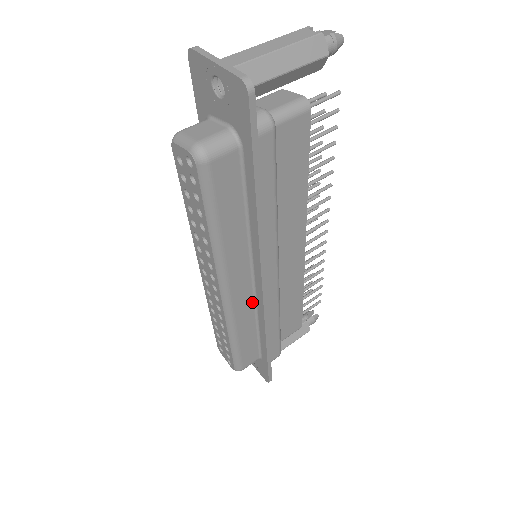
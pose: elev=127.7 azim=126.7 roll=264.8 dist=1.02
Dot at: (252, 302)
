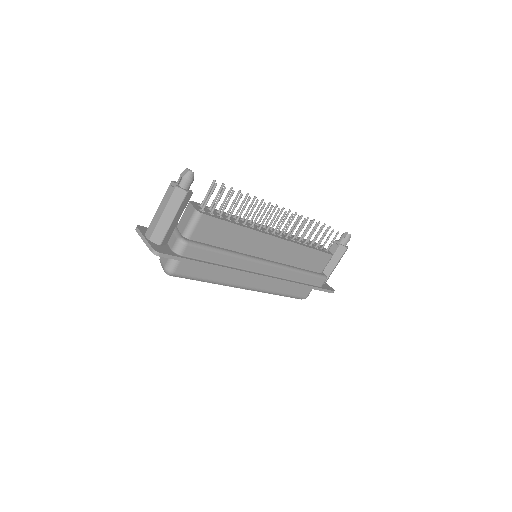
Dot at: occluded
